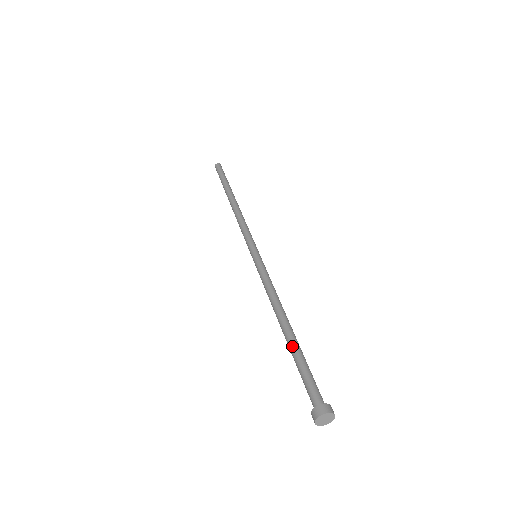
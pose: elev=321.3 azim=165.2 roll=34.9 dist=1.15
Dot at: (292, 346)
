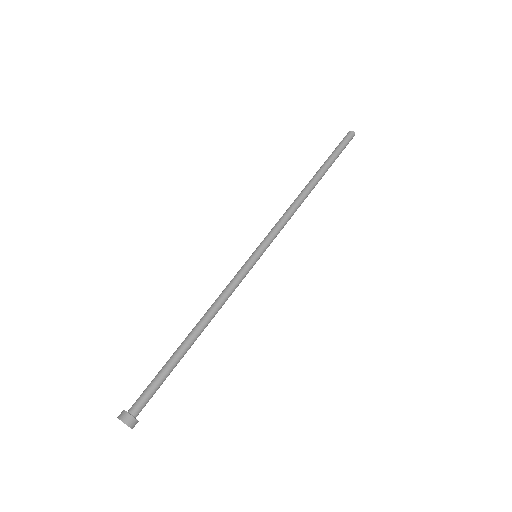
Dot at: (175, 356)
